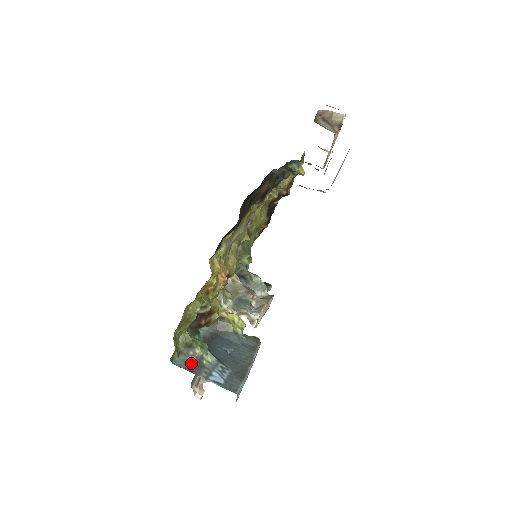
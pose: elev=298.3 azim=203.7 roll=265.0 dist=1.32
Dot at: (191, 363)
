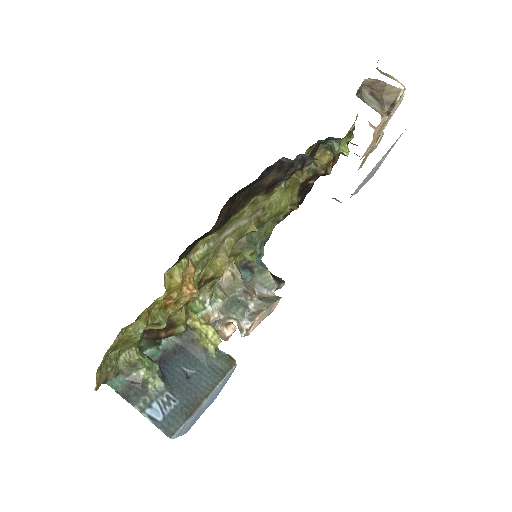
Dot at: (131, 386)
